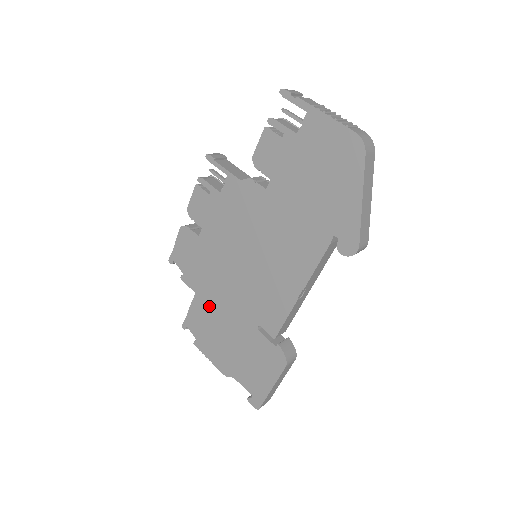
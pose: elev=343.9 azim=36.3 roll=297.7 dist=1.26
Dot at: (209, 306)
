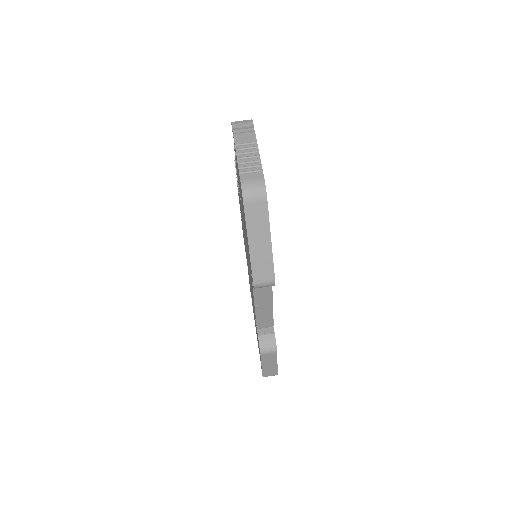
Dot at: occluded
